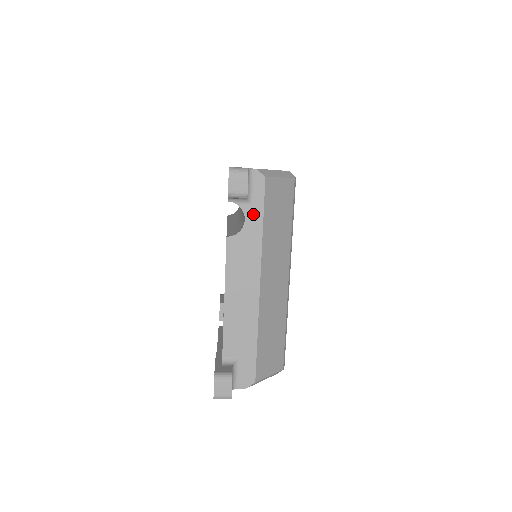
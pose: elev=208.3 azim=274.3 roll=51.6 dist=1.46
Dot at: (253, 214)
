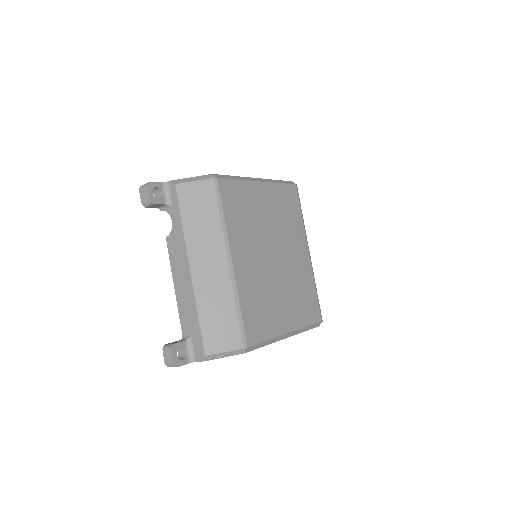
Dot at: (175, 215)
